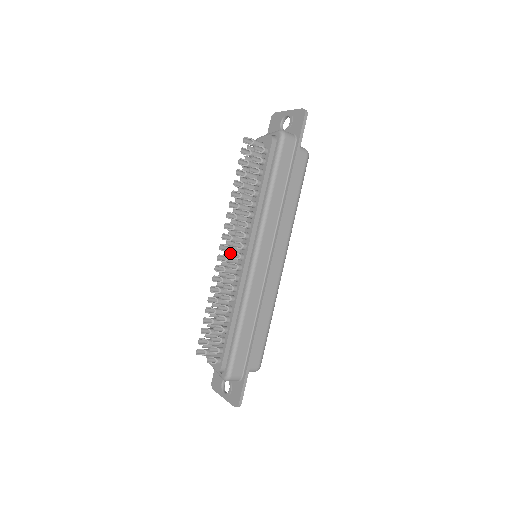
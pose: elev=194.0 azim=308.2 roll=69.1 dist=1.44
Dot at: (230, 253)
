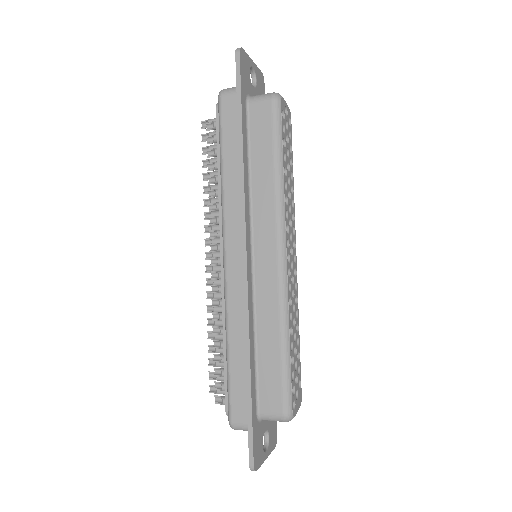
Dot at: occluded
